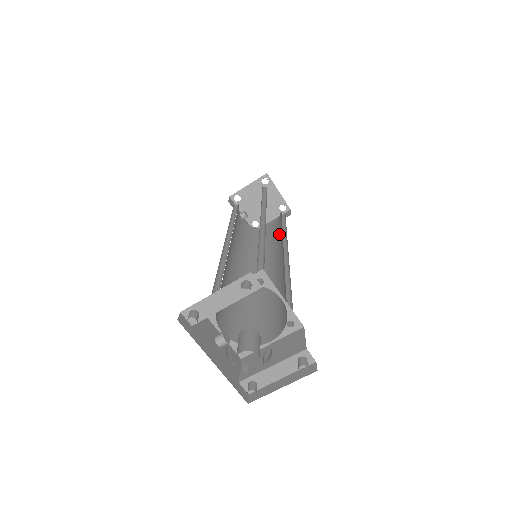
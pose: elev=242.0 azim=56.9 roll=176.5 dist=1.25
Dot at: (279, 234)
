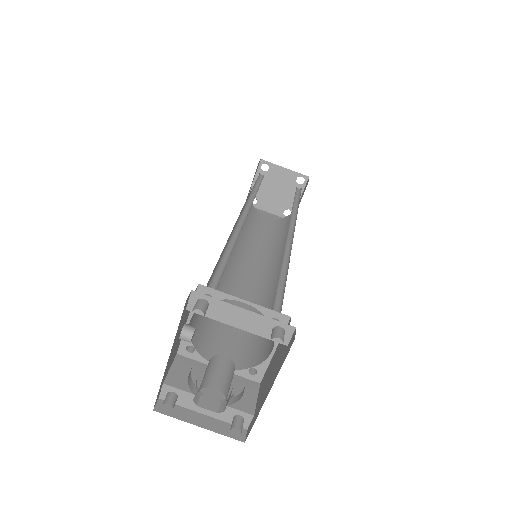
Dot at: (274, 240)
